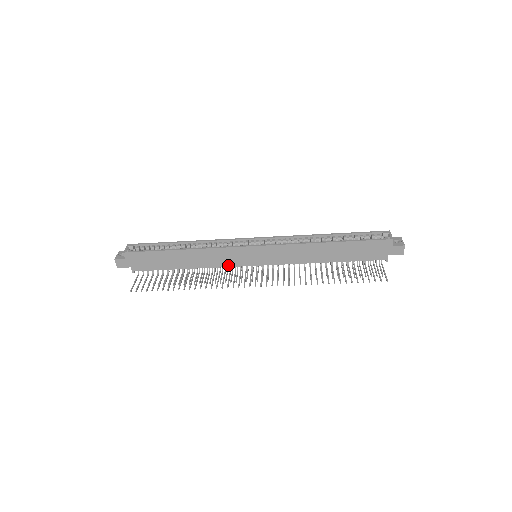
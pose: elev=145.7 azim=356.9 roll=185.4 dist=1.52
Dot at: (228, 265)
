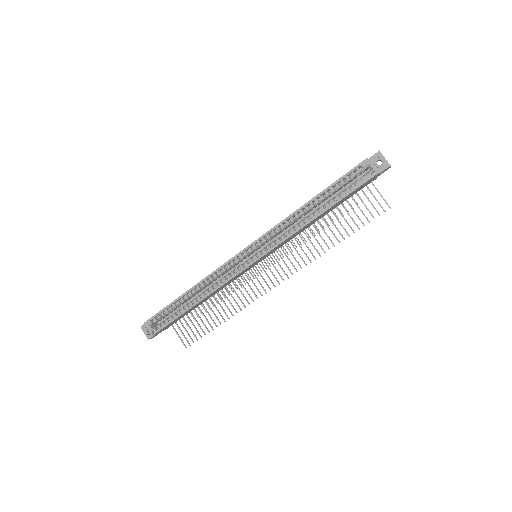
Dot at: occluded
